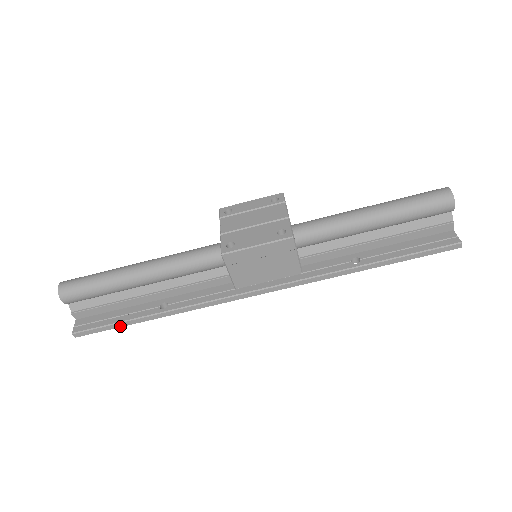
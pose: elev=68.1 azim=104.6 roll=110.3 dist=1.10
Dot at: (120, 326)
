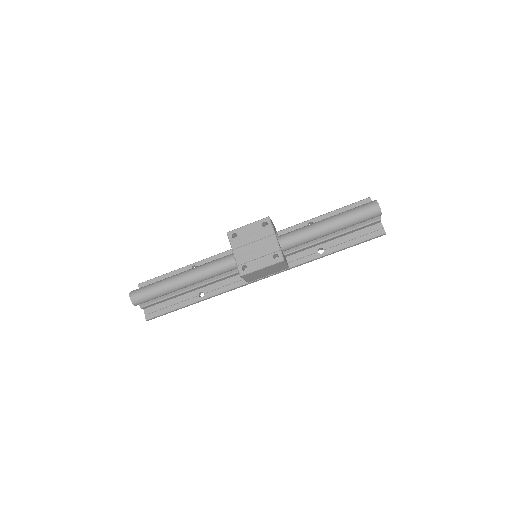
Dot at: (176, 310)
